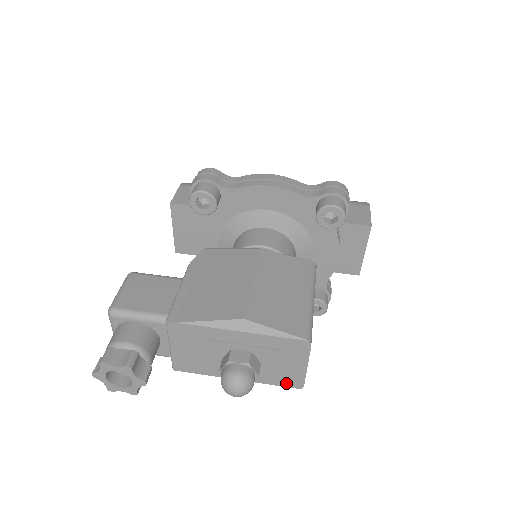
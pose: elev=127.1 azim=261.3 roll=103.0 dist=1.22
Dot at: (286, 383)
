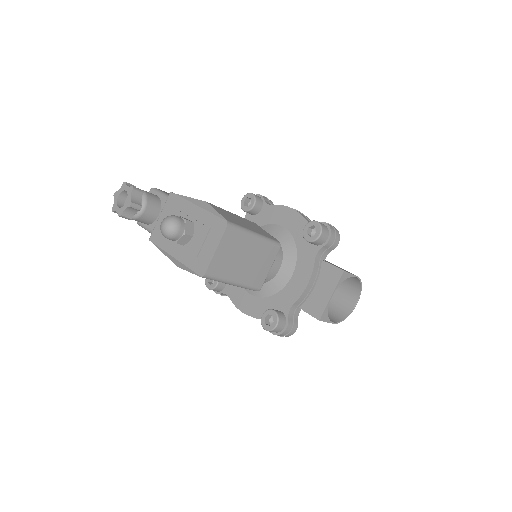
Dot at: (197, 268)
